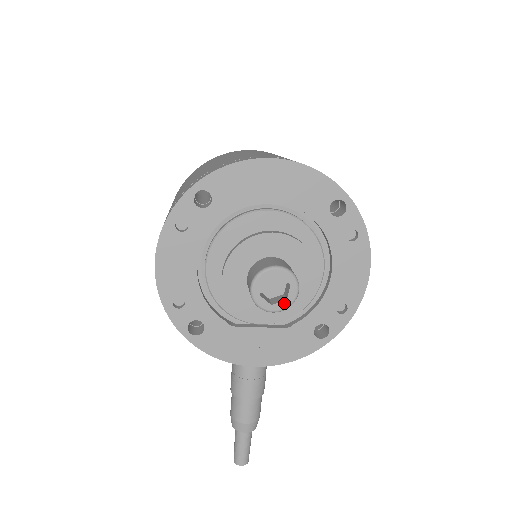
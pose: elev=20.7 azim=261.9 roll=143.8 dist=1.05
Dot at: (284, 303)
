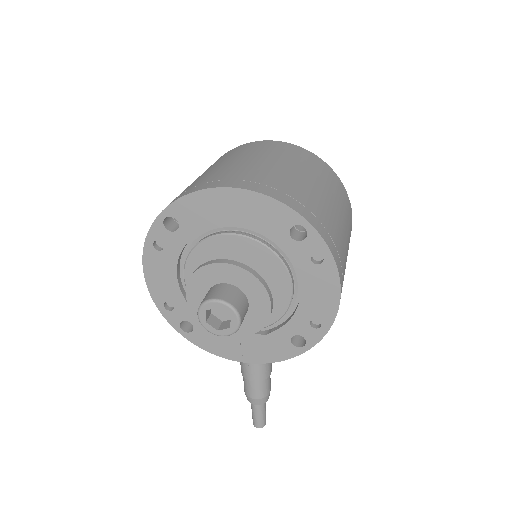
Dot at: (228, 330)
